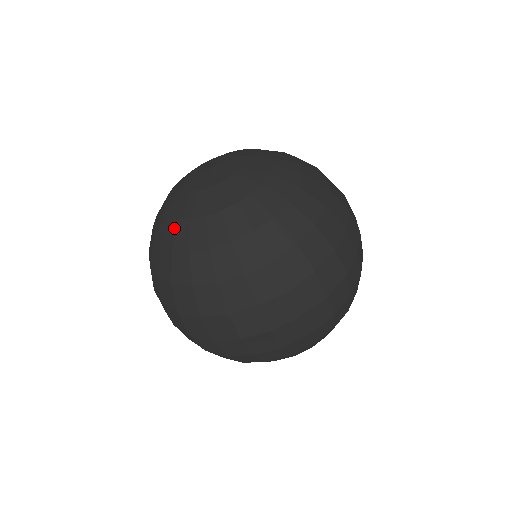
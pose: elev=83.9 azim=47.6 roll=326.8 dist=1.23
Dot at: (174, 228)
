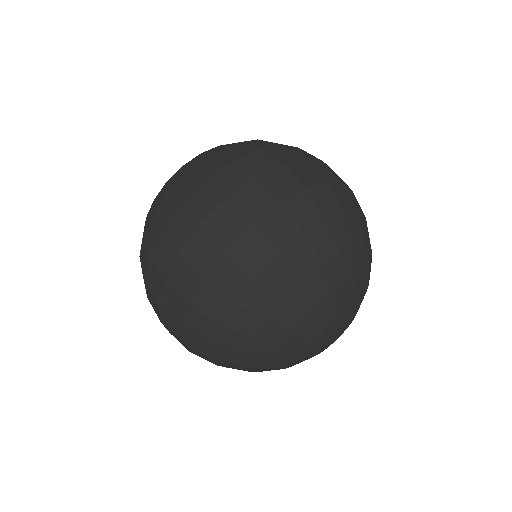
Dot at: occluded
